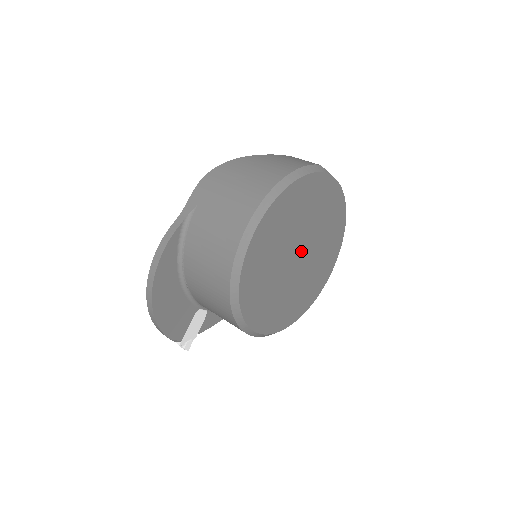
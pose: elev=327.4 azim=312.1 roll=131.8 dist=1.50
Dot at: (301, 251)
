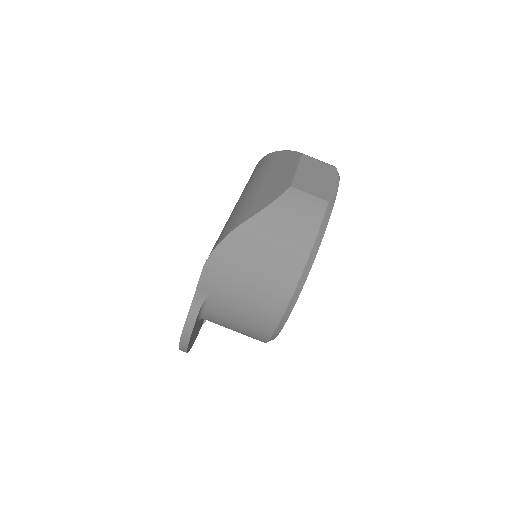
Dot at: occluded
